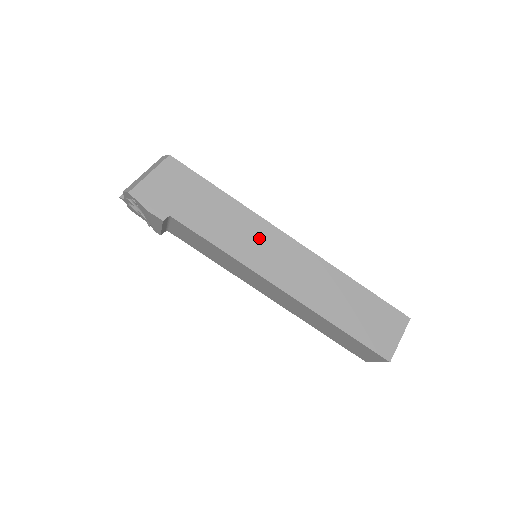
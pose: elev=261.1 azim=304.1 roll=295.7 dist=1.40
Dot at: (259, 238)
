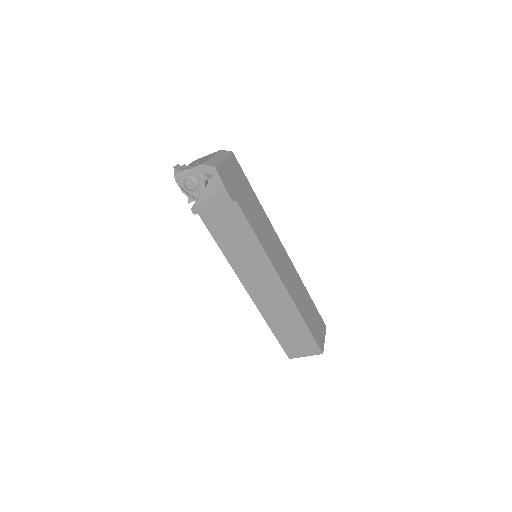
Dot at: (273, 241)
